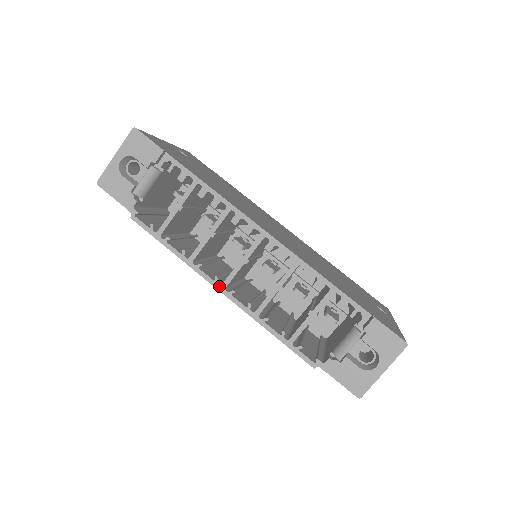
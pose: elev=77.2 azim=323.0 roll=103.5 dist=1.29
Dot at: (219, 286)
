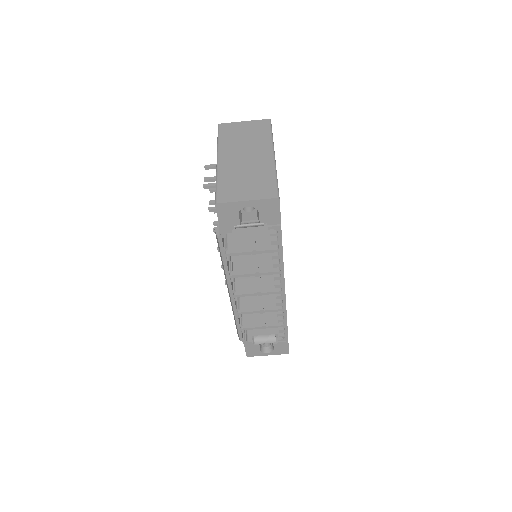
Dot at: (233, 295)
